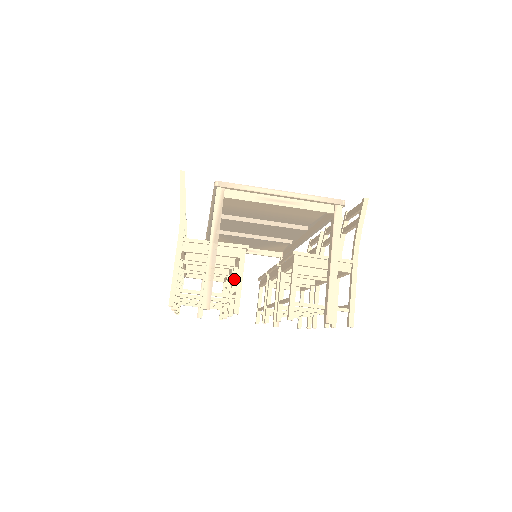
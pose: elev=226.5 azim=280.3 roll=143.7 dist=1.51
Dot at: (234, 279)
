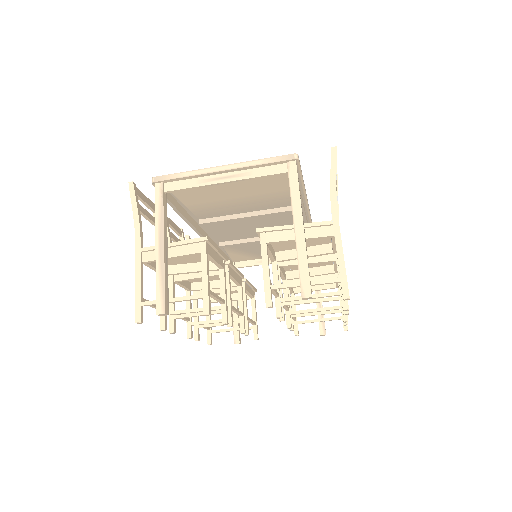
Dot at: (221, 283)
